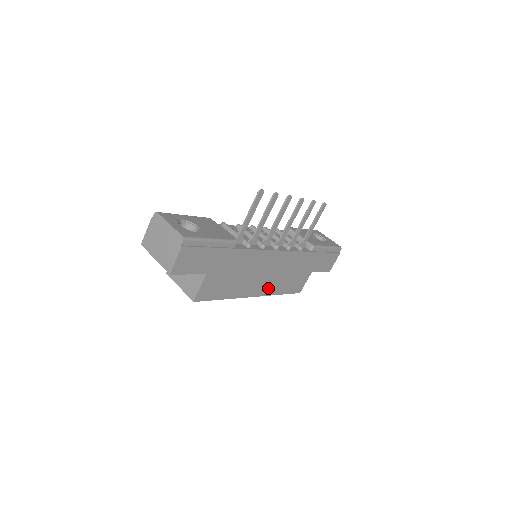
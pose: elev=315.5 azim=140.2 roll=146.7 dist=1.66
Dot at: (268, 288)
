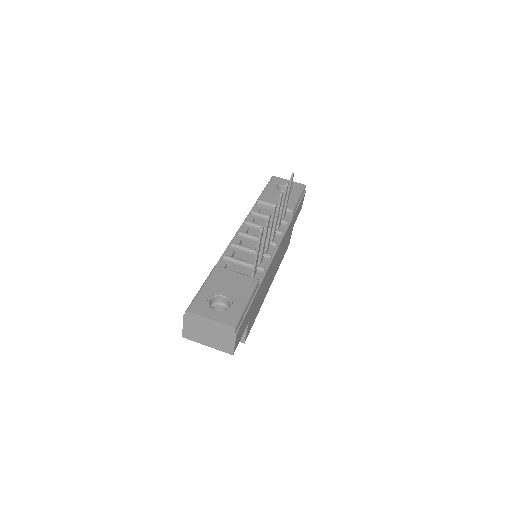
Dot at: (275, 271)
